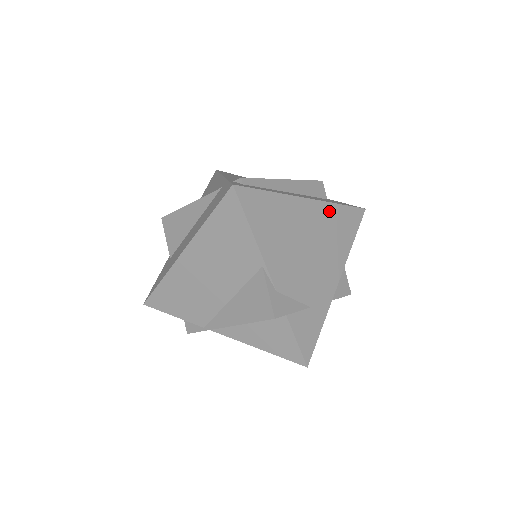
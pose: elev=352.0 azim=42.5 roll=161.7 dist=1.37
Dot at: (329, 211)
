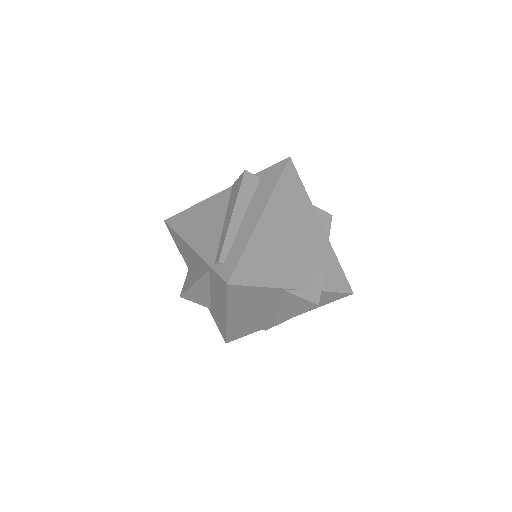
Dot at: (277, 199)
